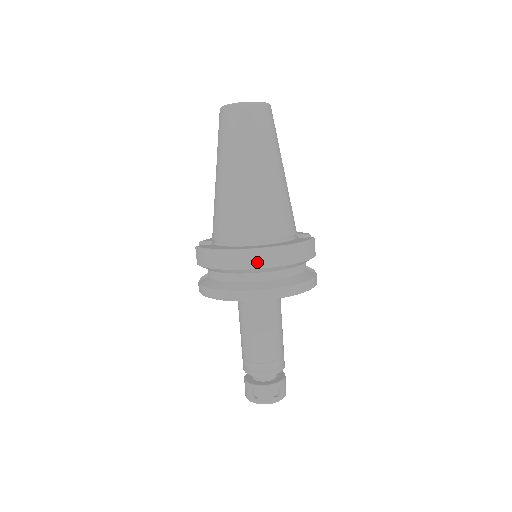
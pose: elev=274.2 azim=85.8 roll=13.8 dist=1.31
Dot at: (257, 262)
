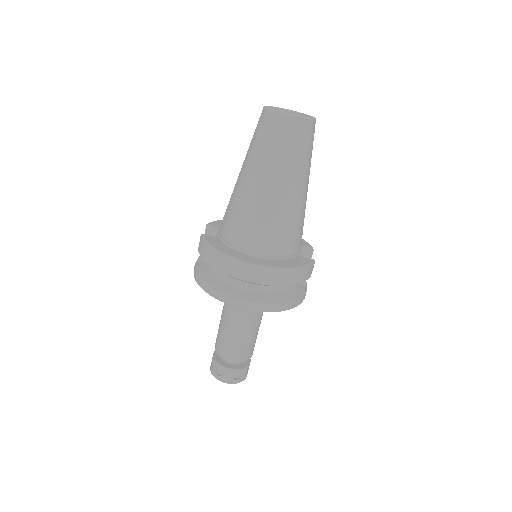
Dot at: (252, 277)
